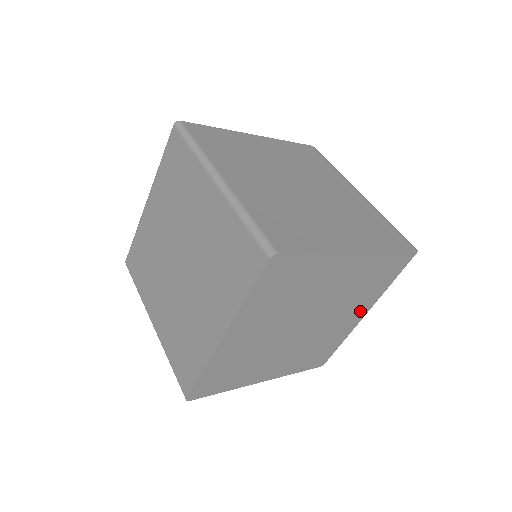
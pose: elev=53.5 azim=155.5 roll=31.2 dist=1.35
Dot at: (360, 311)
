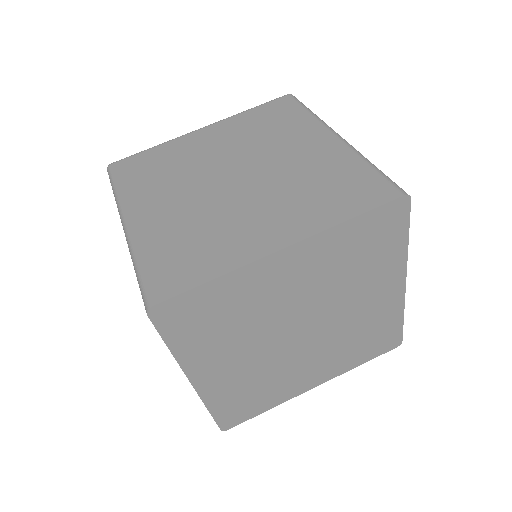
Dot at: (319, 376)
